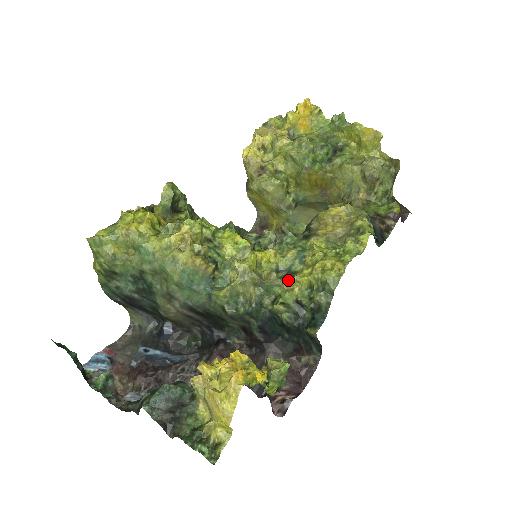
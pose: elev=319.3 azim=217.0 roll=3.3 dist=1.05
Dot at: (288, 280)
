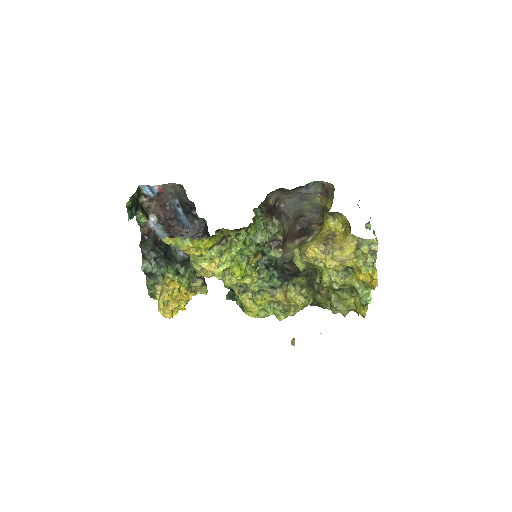
Dot at: (238, 292)
